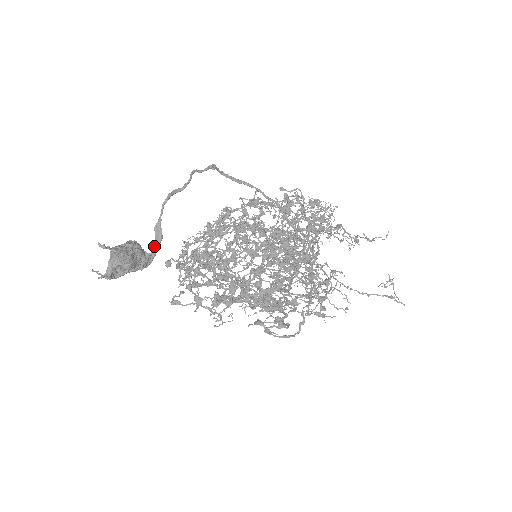
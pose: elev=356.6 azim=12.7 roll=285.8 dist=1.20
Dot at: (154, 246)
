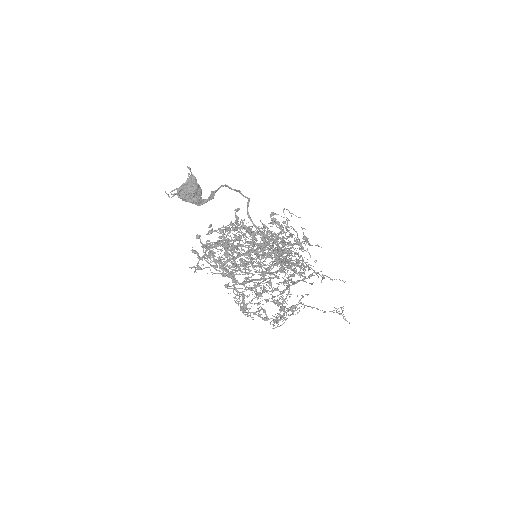
Dot at: occluded
